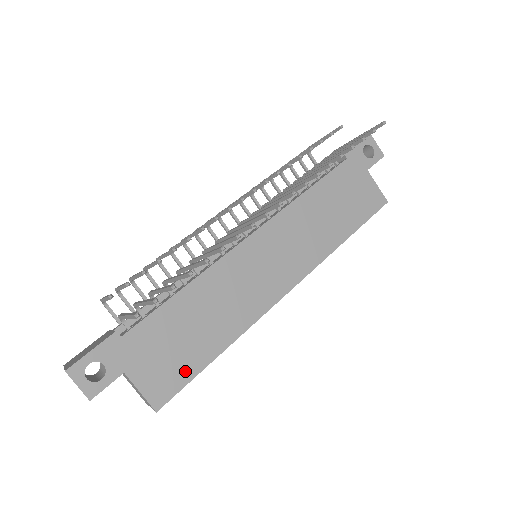
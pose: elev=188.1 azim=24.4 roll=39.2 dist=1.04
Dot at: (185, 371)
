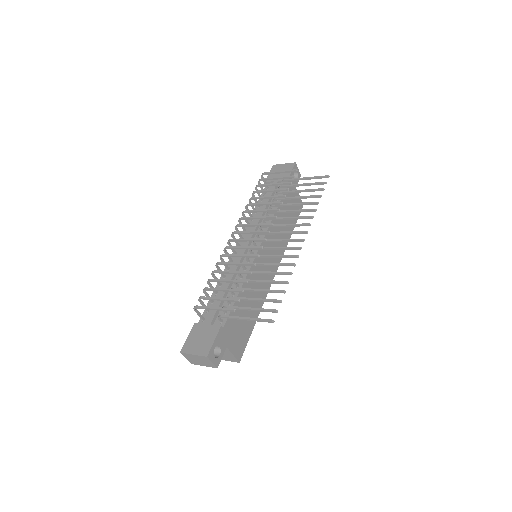
Dot at: (246, 336)
